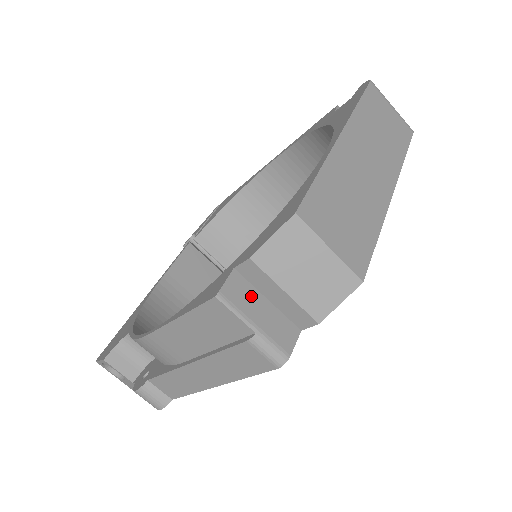
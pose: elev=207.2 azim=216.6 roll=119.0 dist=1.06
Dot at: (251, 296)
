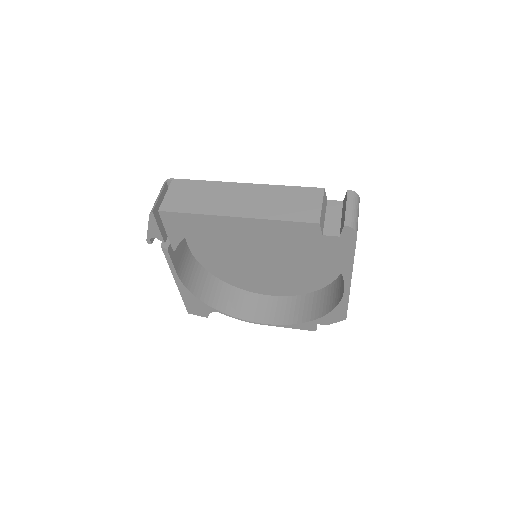
Dot at: occluded
